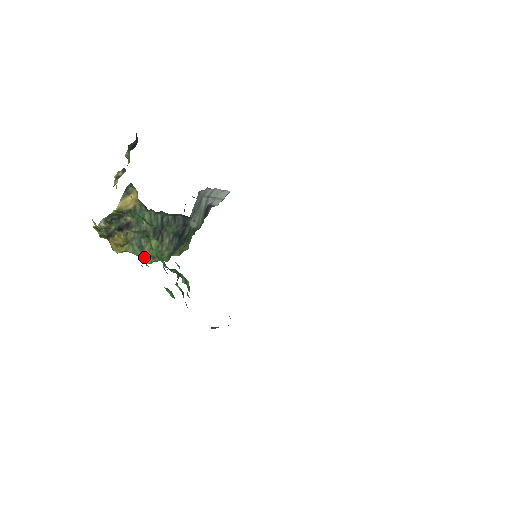
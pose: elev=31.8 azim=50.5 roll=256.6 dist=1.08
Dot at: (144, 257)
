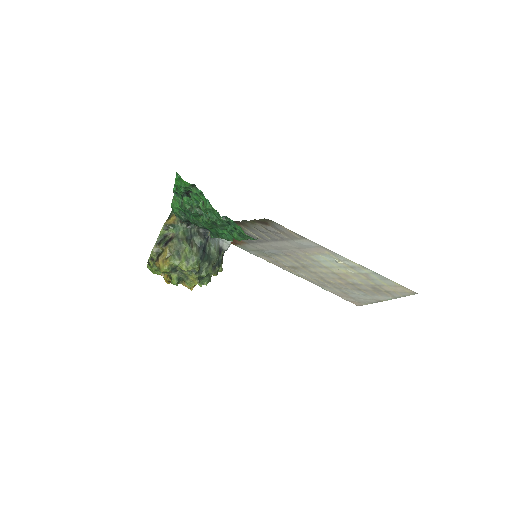
Dot at: (181, 263)
